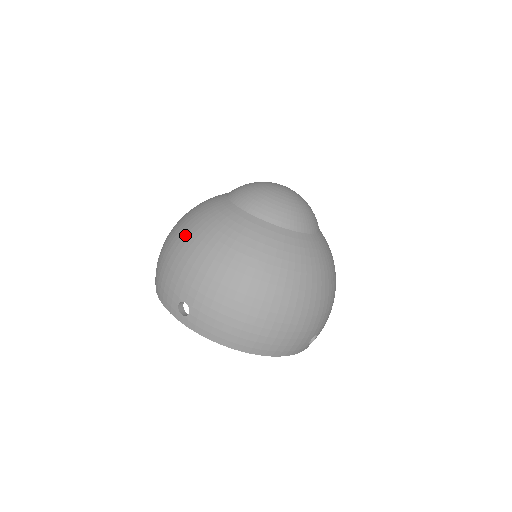
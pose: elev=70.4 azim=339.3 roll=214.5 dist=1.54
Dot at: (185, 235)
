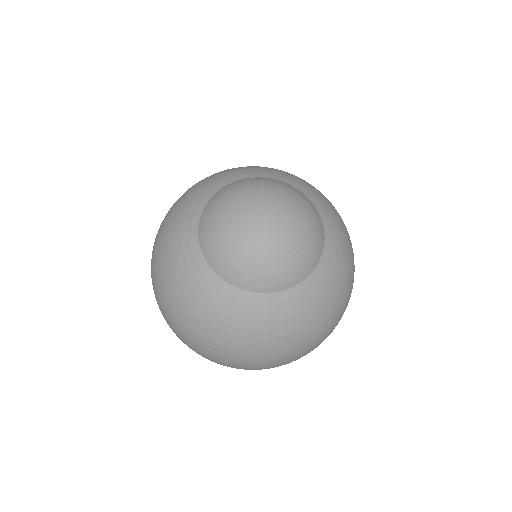
Dot at: (158, 272)
